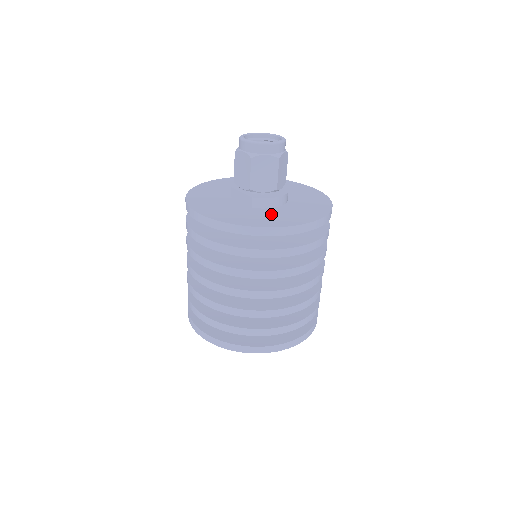
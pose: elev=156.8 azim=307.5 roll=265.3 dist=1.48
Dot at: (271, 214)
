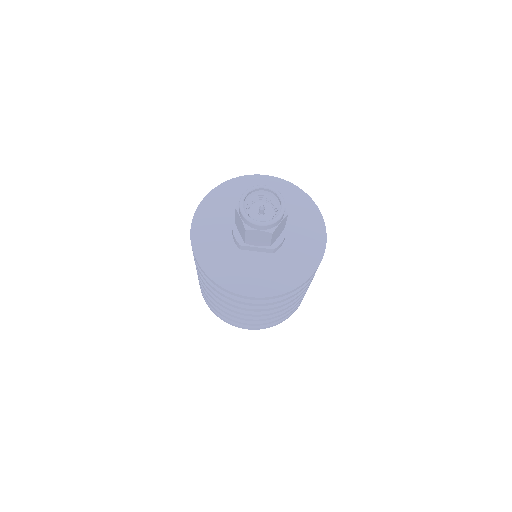
Dot at: (295, 251)
